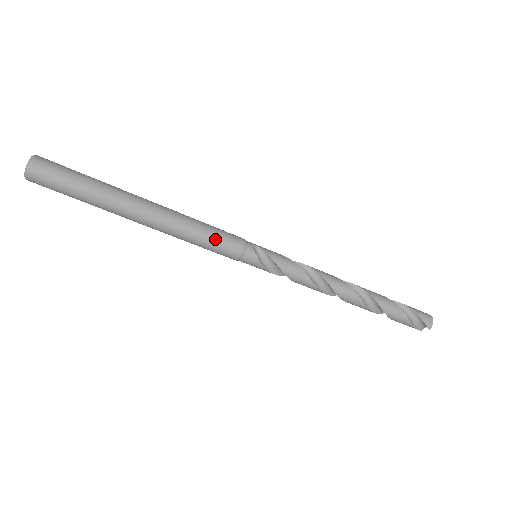
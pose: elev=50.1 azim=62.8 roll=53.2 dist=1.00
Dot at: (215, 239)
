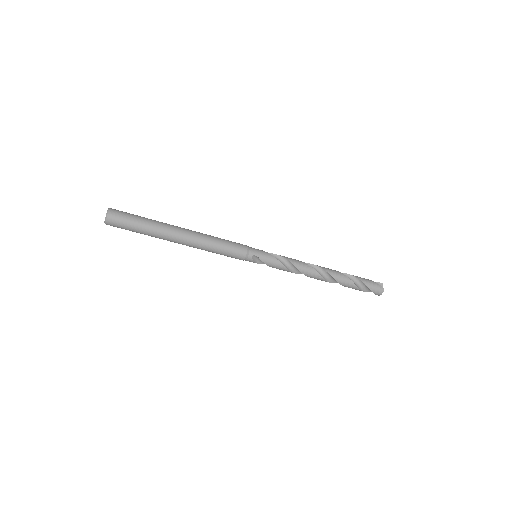
Dot at: (225, 254)
